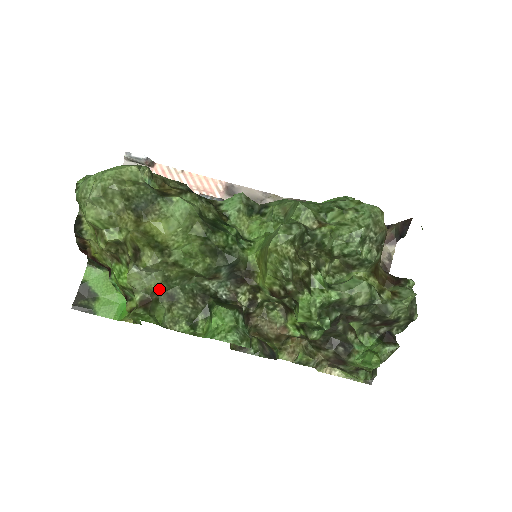
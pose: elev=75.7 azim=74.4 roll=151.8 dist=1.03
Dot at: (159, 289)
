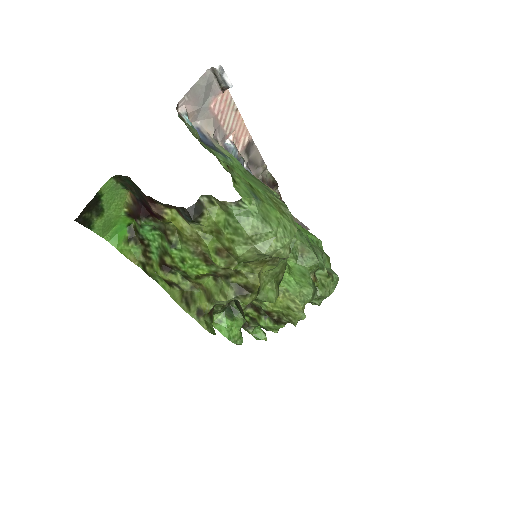
Dot at: occluded
